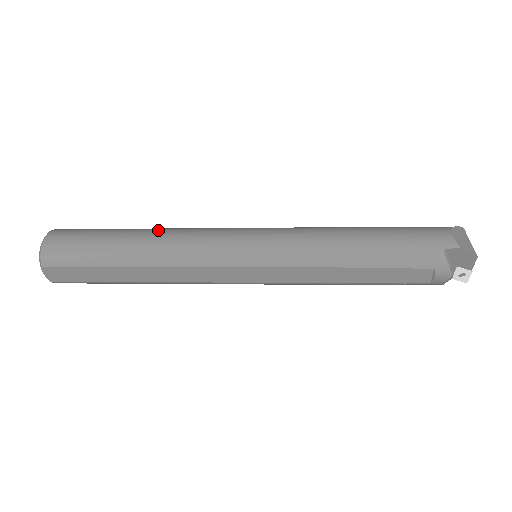
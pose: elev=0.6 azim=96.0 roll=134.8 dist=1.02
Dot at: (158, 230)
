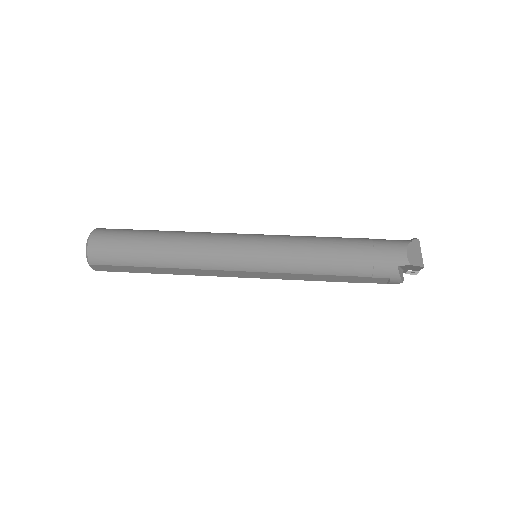
Dot at: (179, 237)
